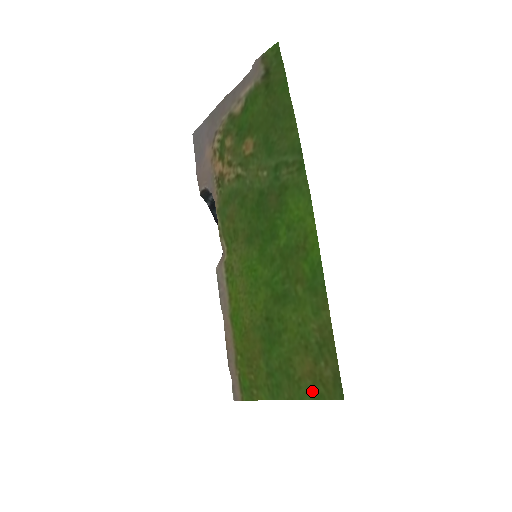
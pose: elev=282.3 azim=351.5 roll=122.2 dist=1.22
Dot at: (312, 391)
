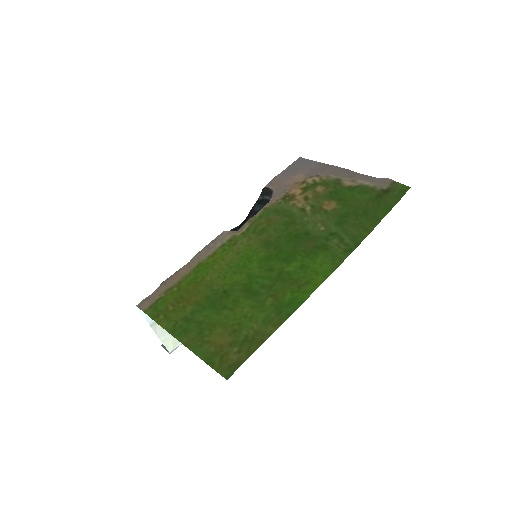
Dot at: (209, 355)
